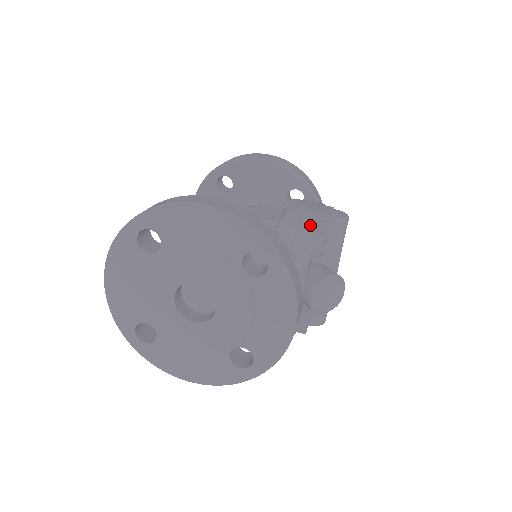
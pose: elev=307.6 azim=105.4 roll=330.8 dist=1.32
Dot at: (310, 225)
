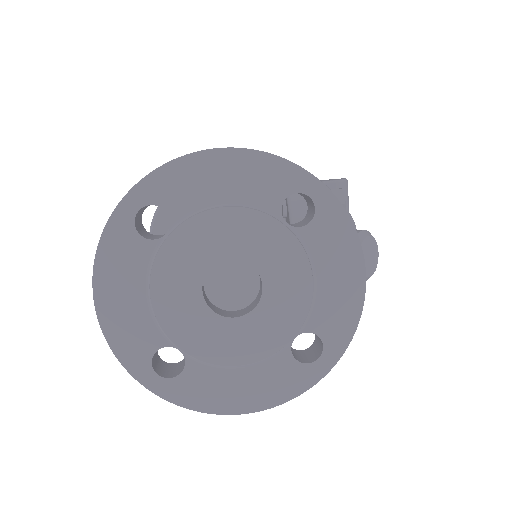
Dot at: occluded
